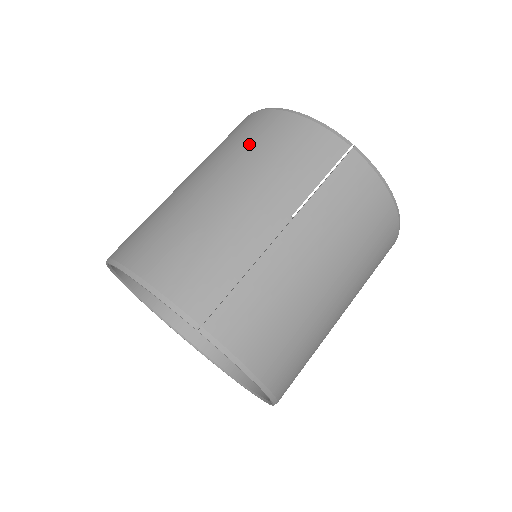
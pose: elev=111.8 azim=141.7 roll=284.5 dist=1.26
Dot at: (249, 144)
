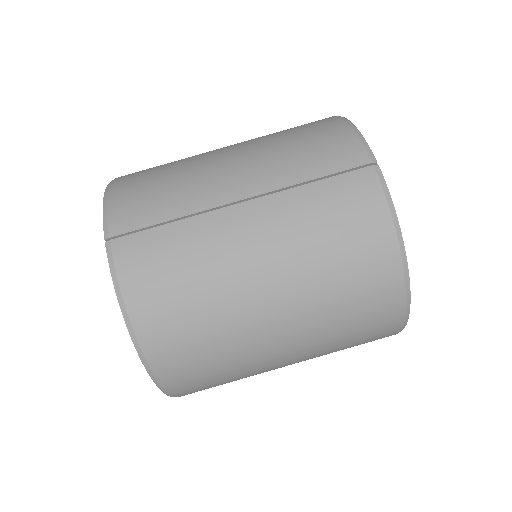
Dot at: (284, 131)
